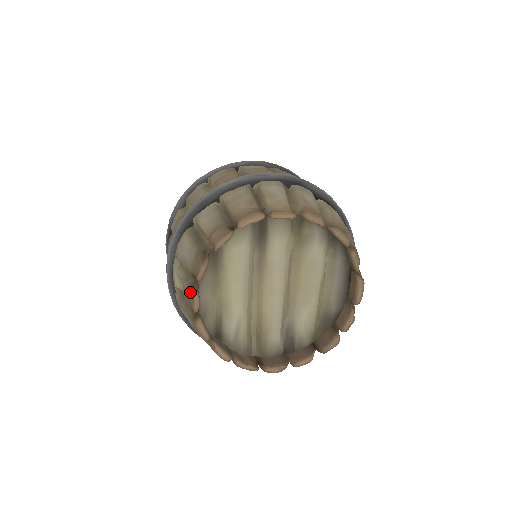
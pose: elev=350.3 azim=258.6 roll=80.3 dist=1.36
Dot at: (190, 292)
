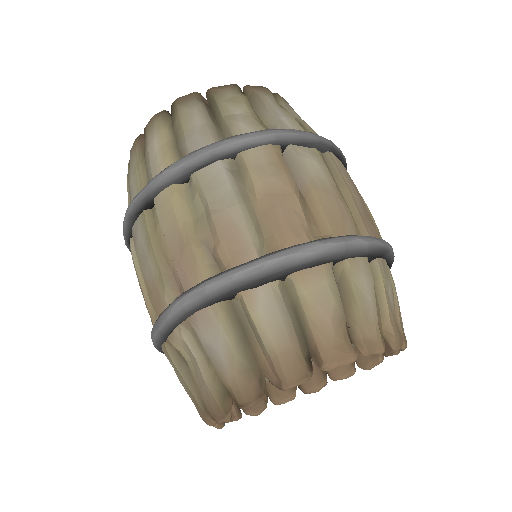
Dot at: (221, 410)
